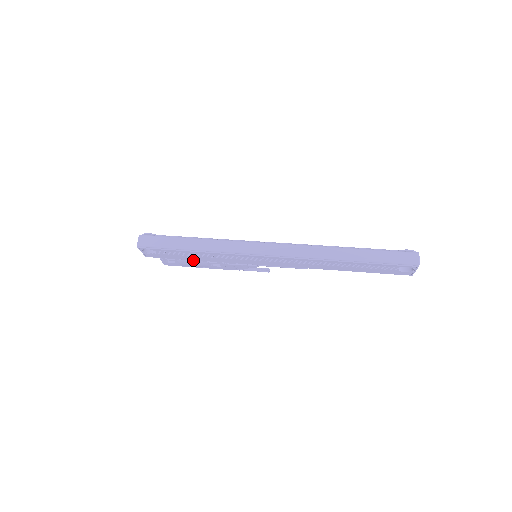
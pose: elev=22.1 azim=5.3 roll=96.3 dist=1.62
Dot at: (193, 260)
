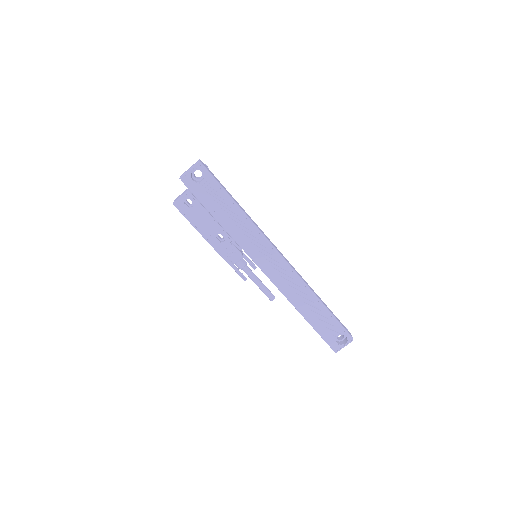
Dot at: (212, 217)
